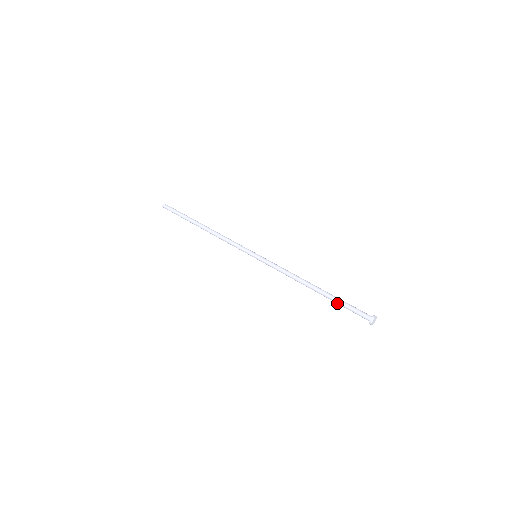
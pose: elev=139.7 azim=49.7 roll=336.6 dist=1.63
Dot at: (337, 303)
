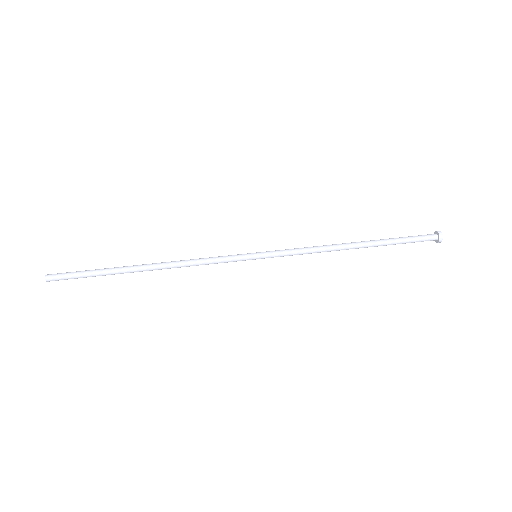
Dot at: occluded
